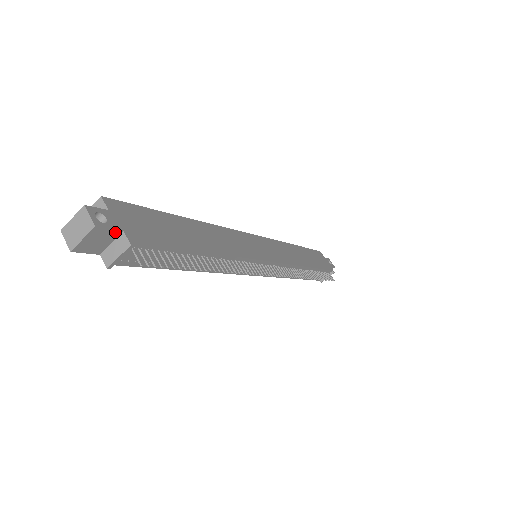
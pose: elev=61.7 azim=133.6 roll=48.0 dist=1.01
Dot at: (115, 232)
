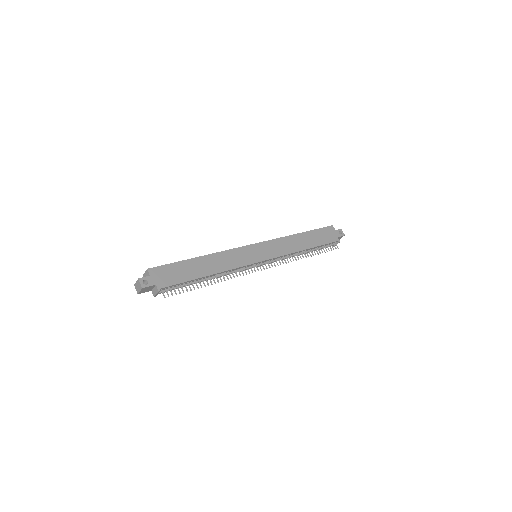
Dot at: (152, 286)
